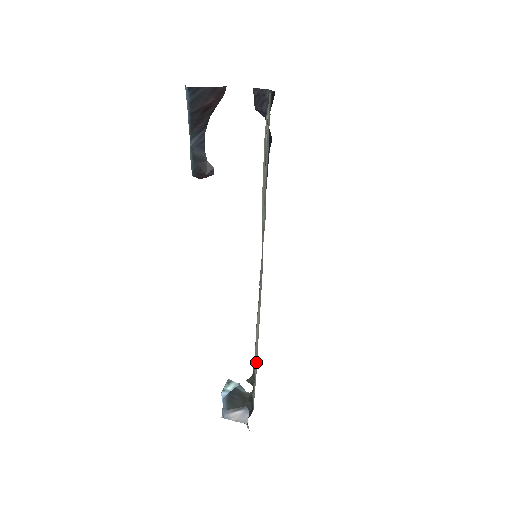
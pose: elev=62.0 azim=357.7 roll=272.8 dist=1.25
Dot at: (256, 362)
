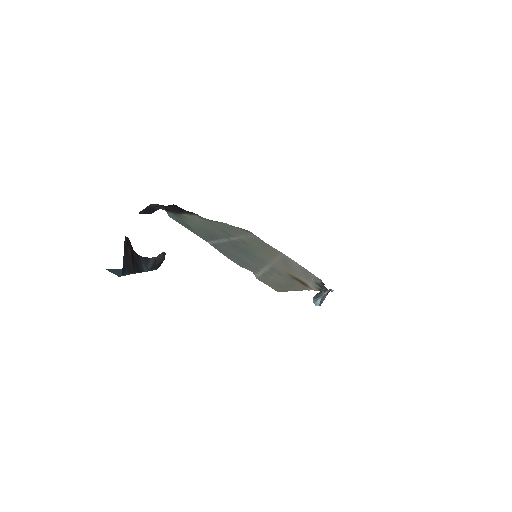
Dot at: occluded
